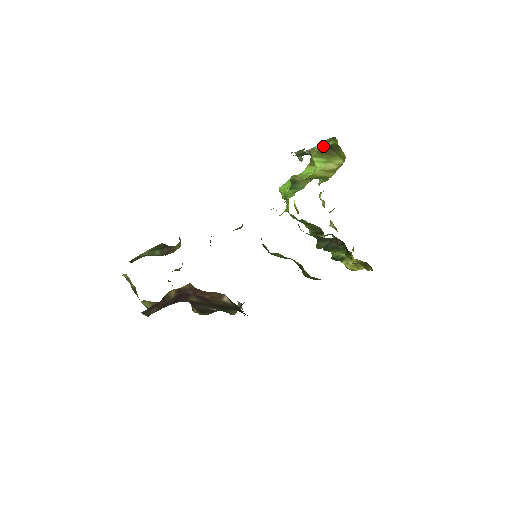
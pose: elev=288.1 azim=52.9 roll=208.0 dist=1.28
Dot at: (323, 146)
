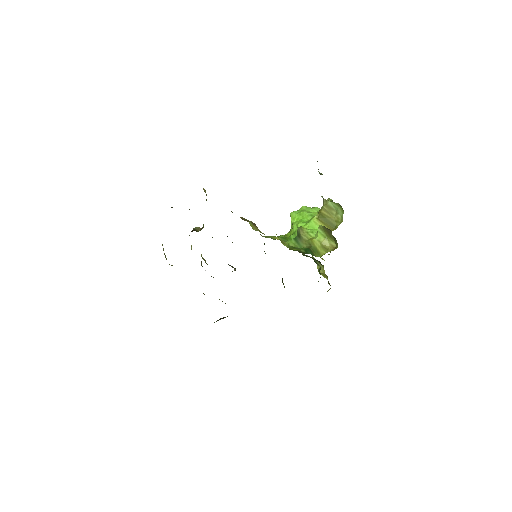
Dot at: (334, 205)
